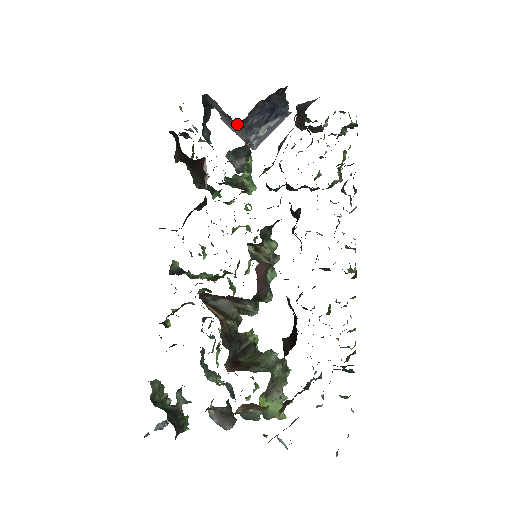
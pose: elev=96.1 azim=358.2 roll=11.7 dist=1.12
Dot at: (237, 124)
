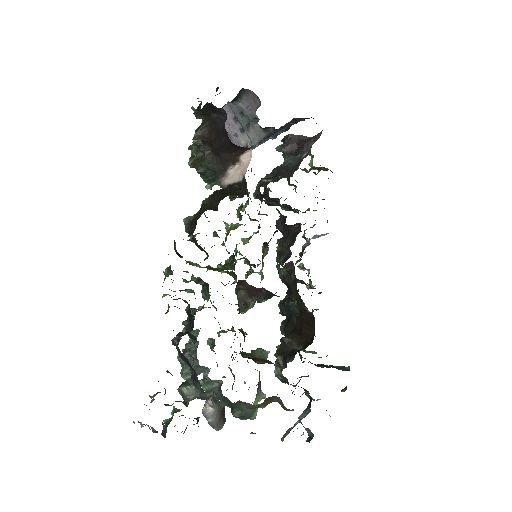
Dot at: (268, 130)
